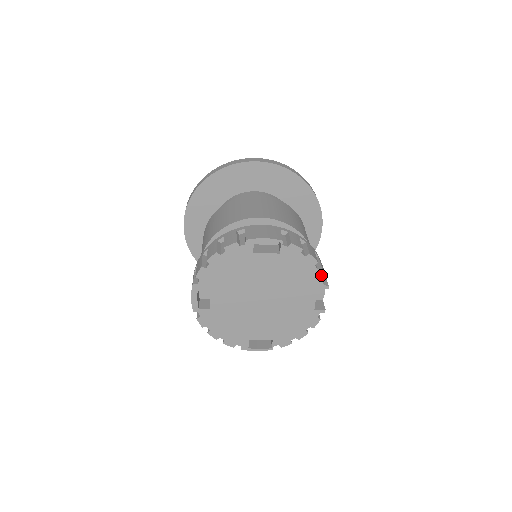
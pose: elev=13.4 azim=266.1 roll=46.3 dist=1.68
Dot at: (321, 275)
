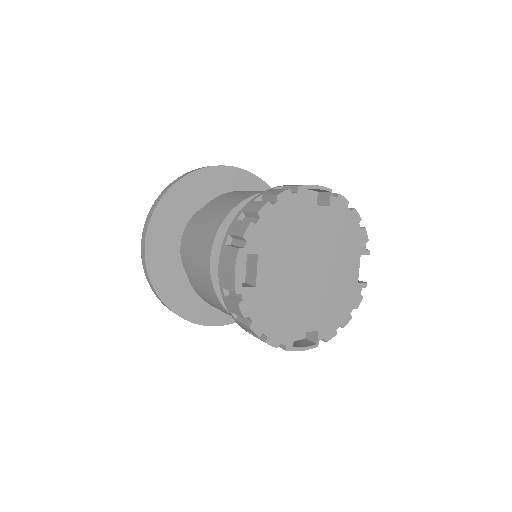
Dot at: (364, 236)
